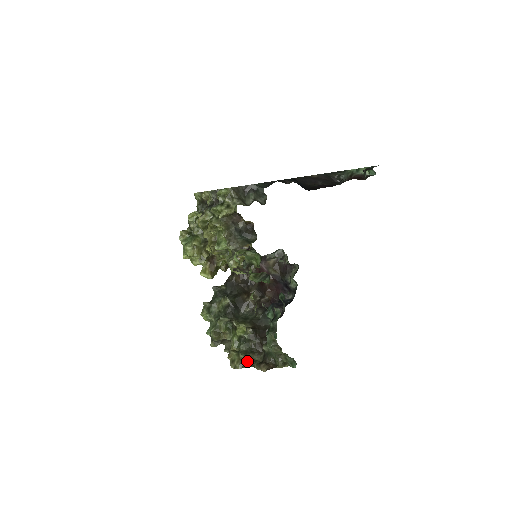
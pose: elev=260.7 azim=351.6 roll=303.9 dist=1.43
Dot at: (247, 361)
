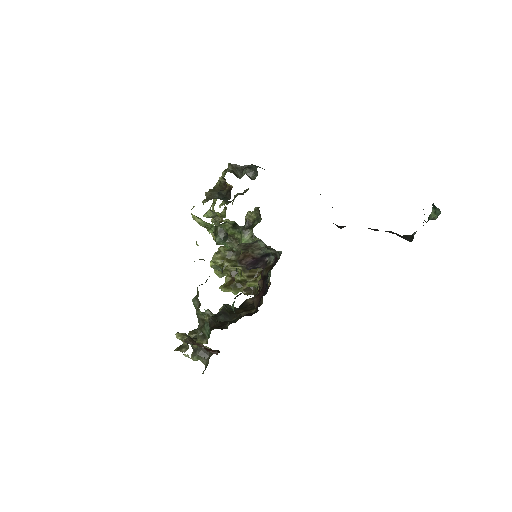
Dot at: (182, 338)
